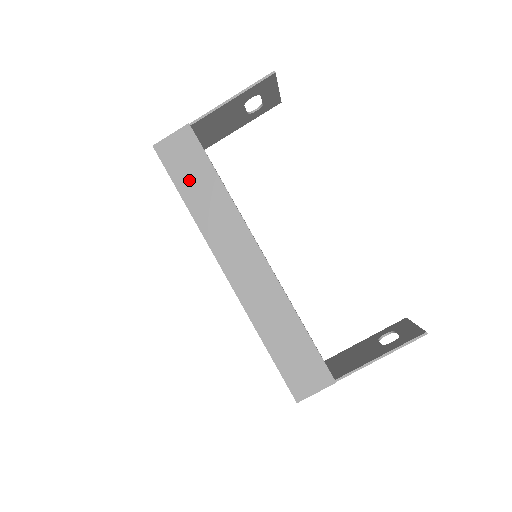
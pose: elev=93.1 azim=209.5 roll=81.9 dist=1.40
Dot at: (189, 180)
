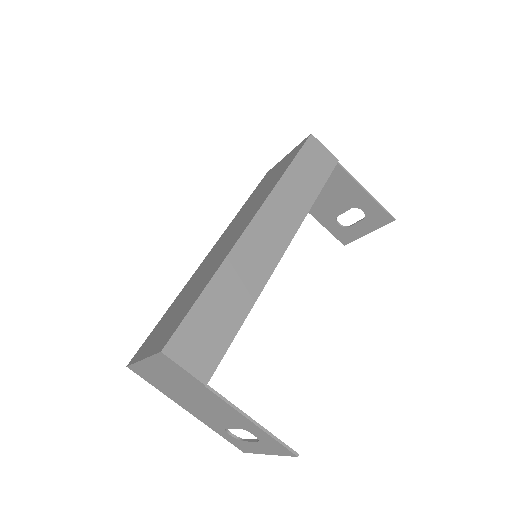
Dot at: (304, 169)
